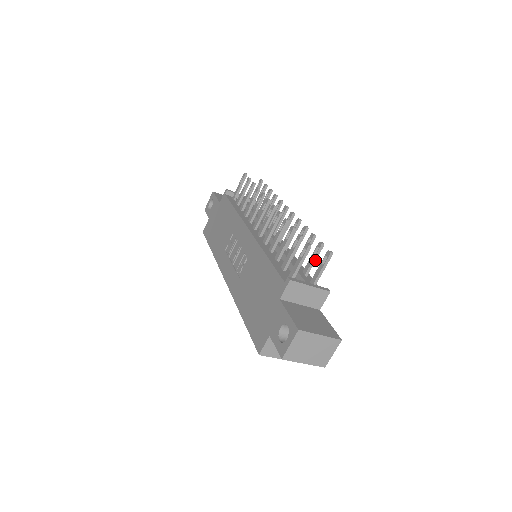
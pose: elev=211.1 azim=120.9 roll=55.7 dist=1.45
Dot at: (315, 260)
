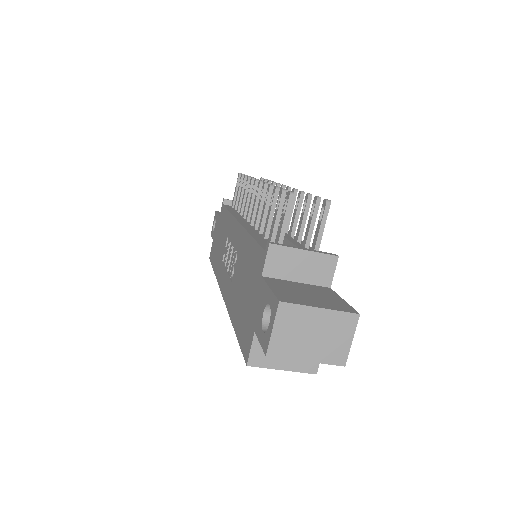
Dot at: (314, 223)
